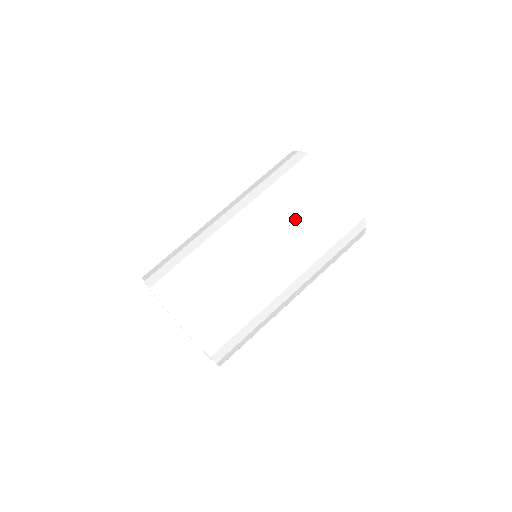
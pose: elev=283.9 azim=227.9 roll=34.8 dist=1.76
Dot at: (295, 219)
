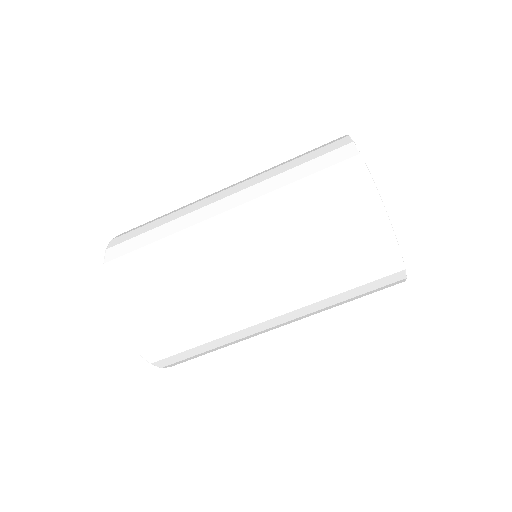
Dot at: (291, 224)
